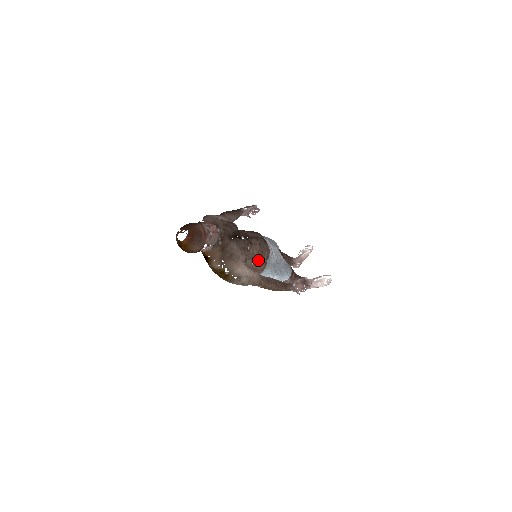
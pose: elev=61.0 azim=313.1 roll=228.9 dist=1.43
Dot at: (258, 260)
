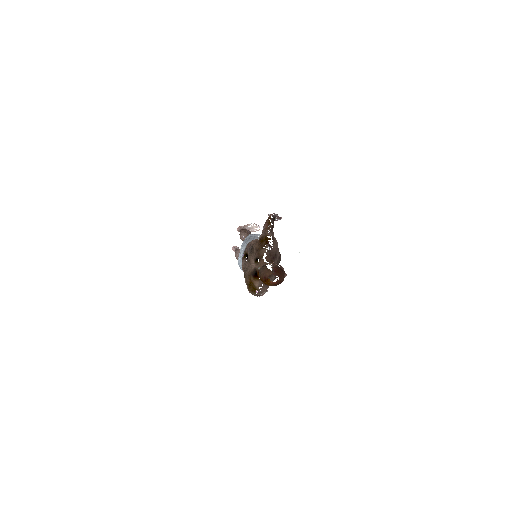
Dot at: occluded
